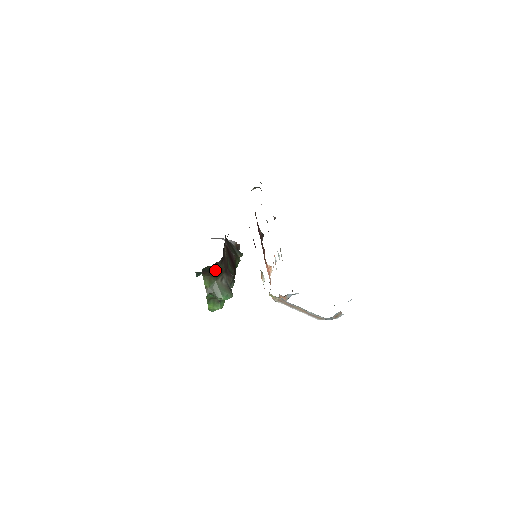
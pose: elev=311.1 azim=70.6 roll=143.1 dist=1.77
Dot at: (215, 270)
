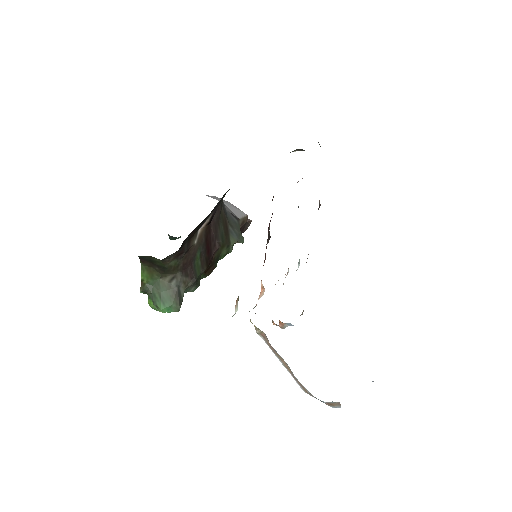
Dot at: (161, 264)
